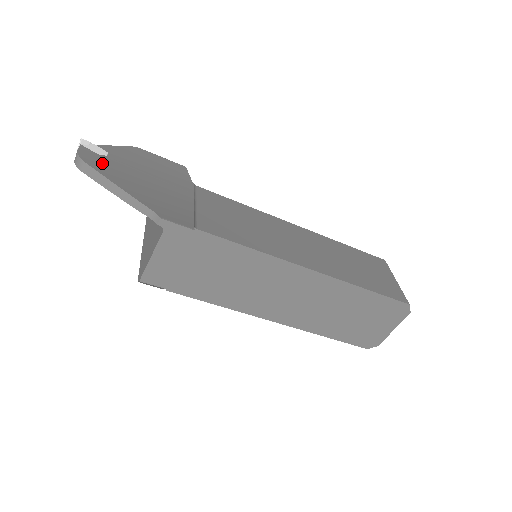
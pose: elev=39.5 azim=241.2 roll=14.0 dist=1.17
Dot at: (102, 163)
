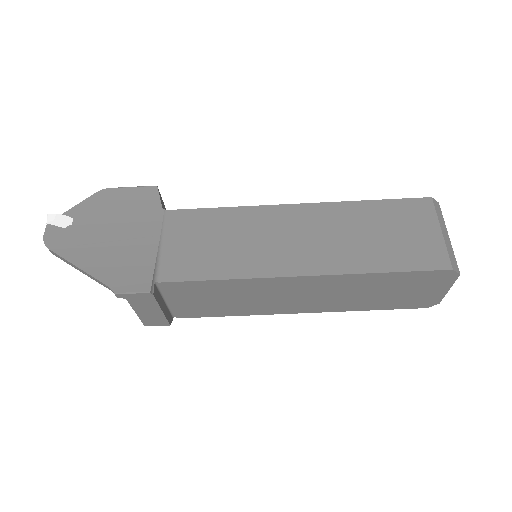
Dot at: (66, 239)
